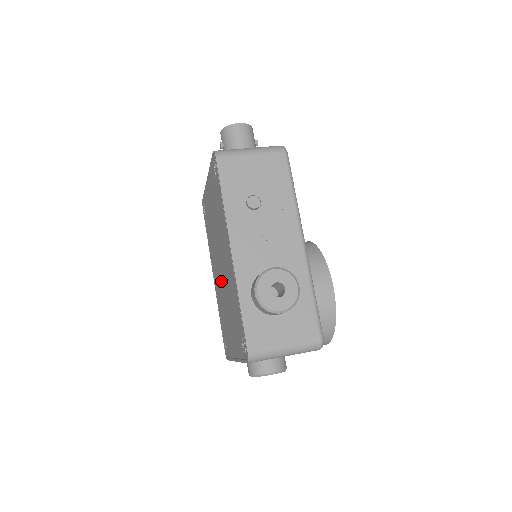
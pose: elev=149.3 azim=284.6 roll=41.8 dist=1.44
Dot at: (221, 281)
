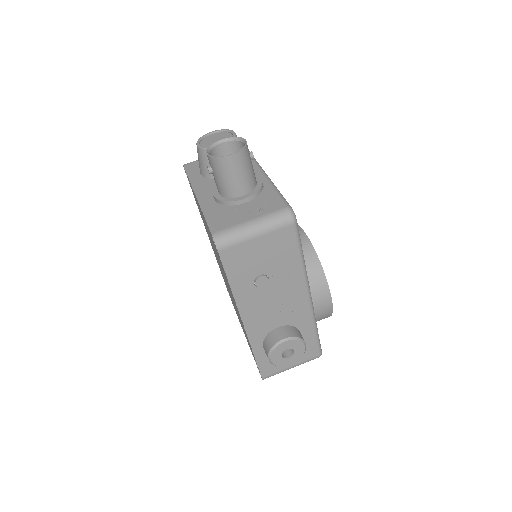
Dot at: (223, 275)
